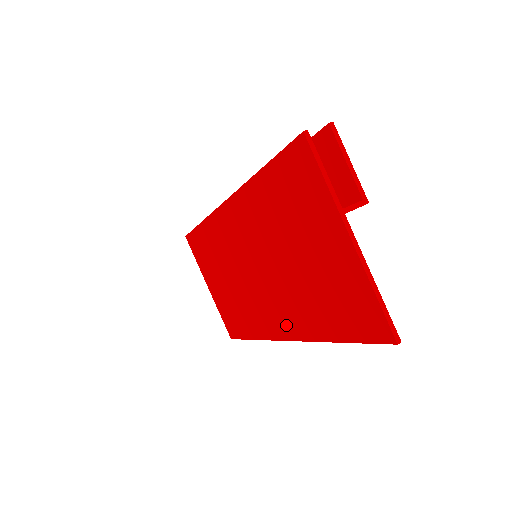
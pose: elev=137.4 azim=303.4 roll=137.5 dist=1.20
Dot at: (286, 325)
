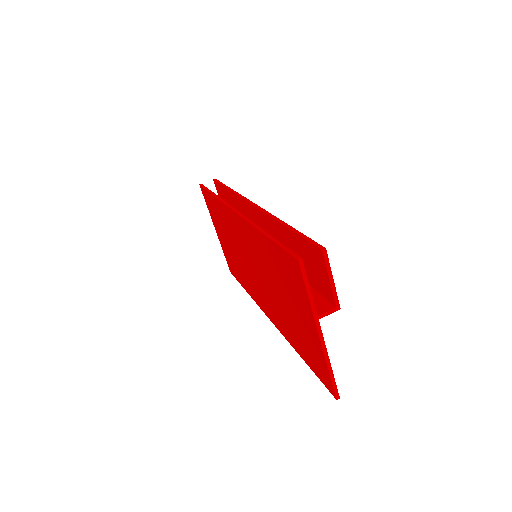
Dot at: (271, 315)
